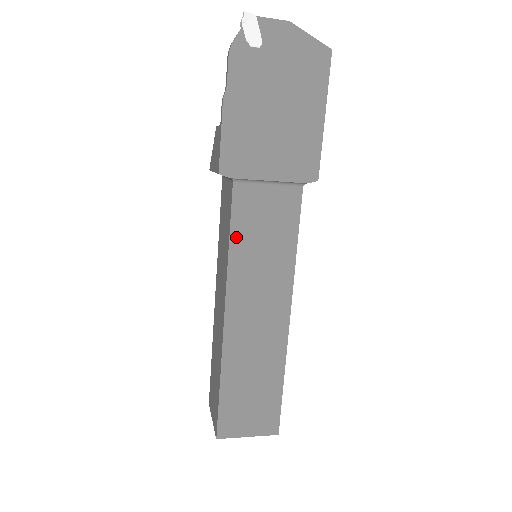
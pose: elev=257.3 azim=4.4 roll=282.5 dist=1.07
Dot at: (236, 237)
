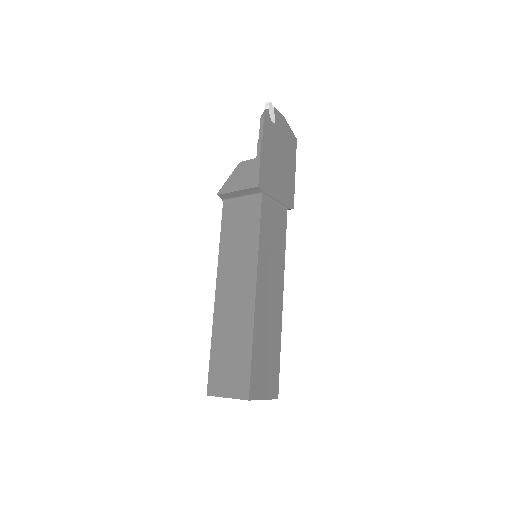
Dot at: (262, 232)
